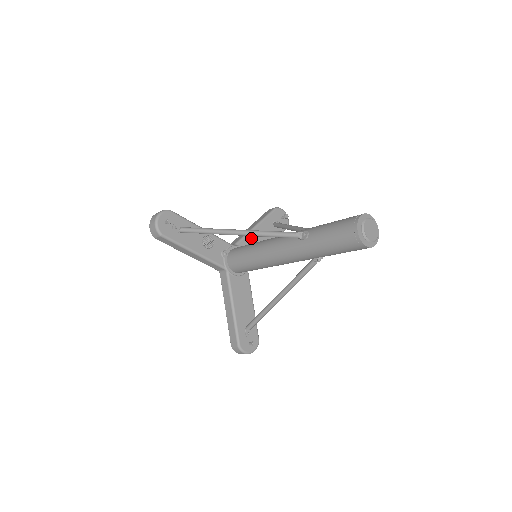
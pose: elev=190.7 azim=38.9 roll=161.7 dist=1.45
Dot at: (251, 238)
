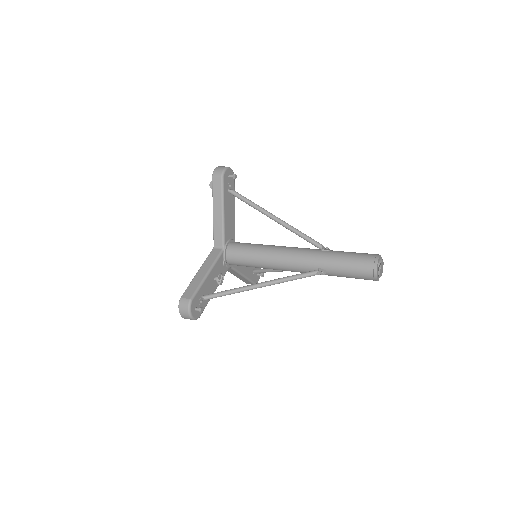
Dot at: (227, 226)
